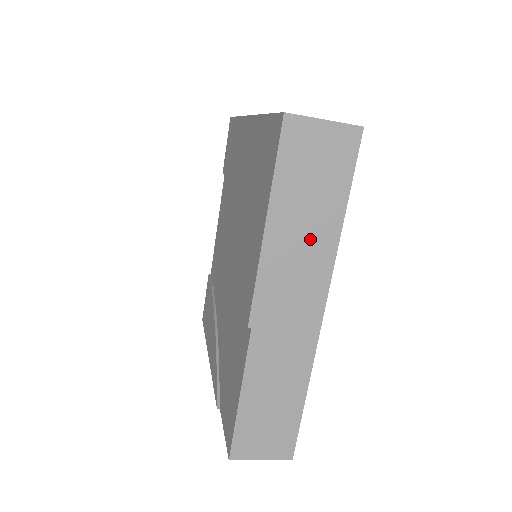
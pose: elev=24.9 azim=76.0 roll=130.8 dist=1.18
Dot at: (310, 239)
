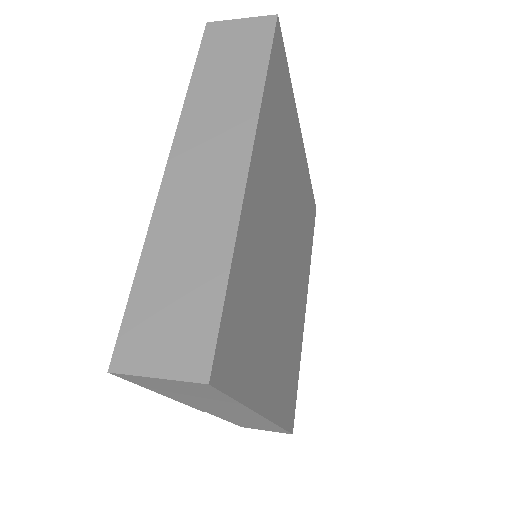
Dot at: (216, 404)
